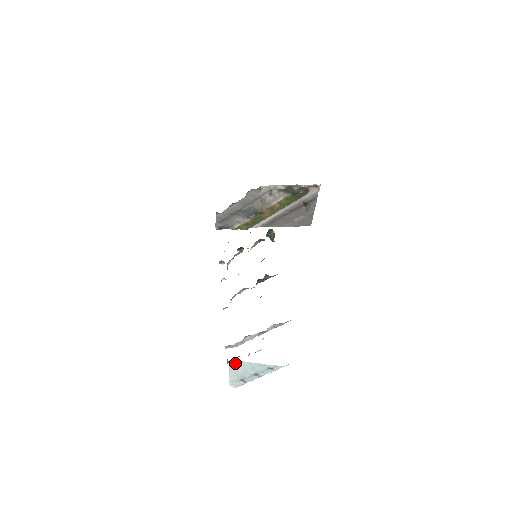
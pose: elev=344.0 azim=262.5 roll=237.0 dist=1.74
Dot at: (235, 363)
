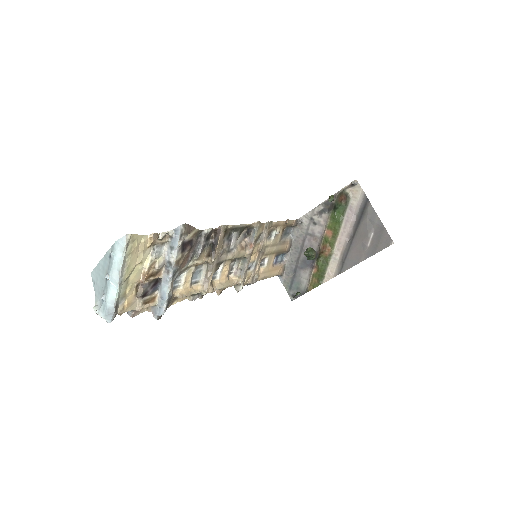
Dot at: (95, 274)
